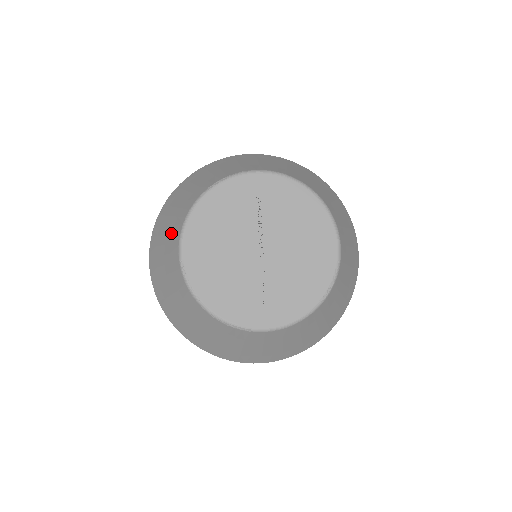
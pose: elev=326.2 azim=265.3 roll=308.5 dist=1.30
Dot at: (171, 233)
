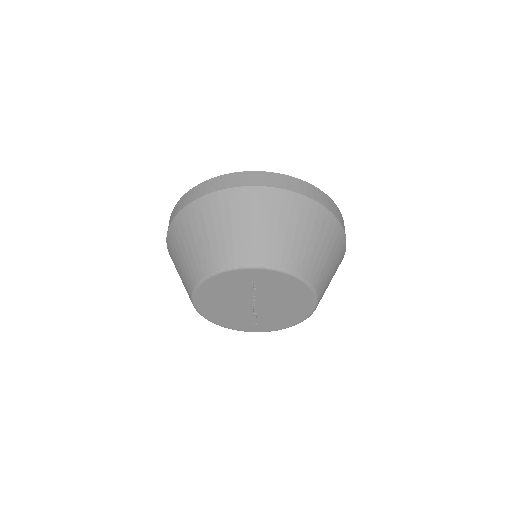
Dot at: (184, 276)
